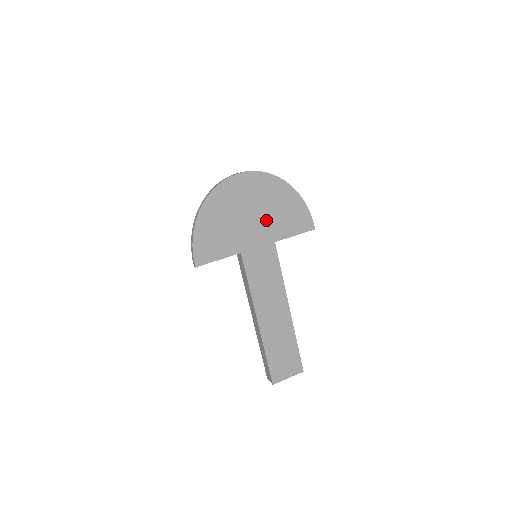
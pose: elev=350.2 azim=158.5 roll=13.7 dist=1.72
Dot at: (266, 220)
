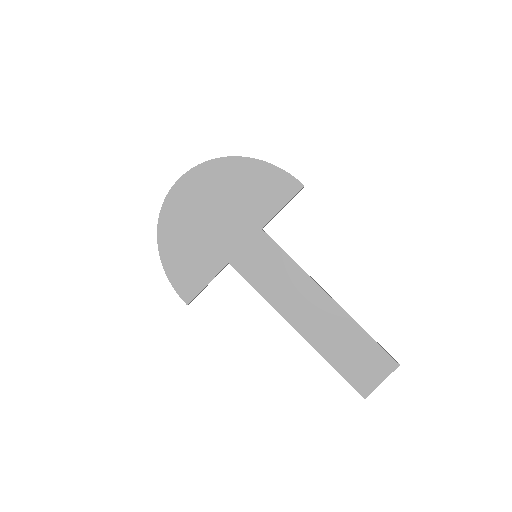
Dot at: (236, 211)
